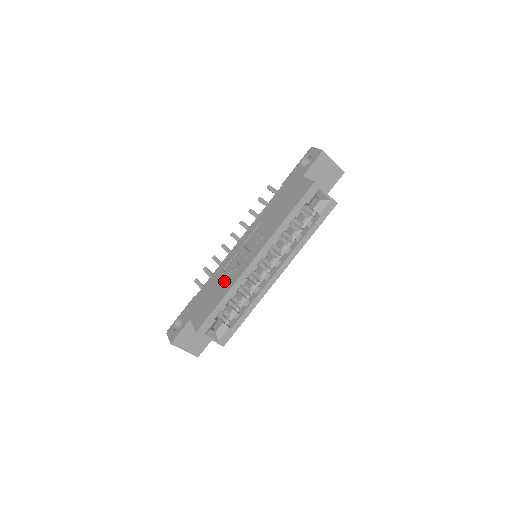
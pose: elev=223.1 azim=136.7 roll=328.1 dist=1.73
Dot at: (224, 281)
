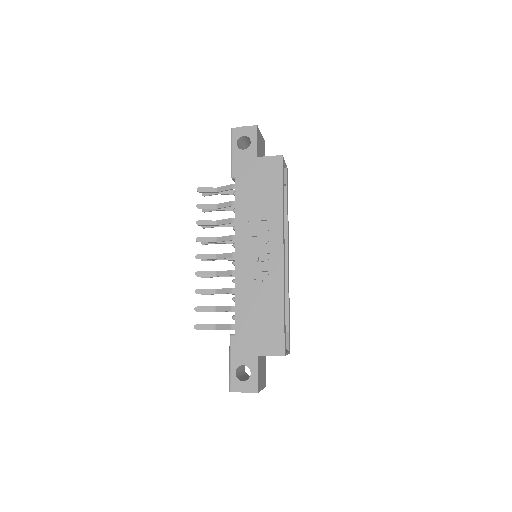
Dot at: (265, 294)
